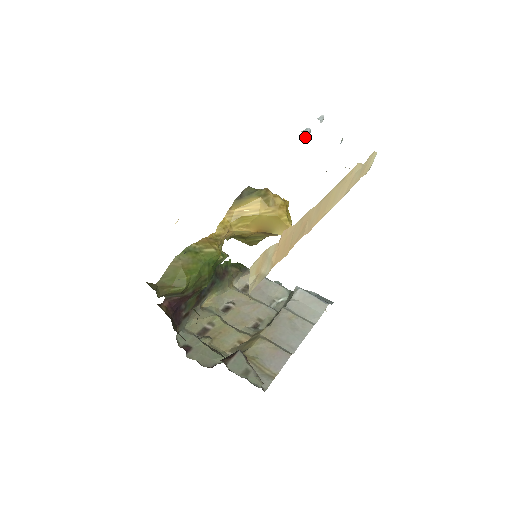
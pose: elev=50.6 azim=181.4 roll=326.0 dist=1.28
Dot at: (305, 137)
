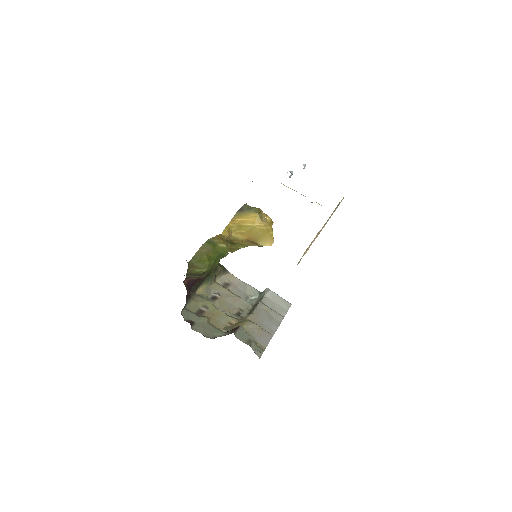
Dot at: (290, 177)
